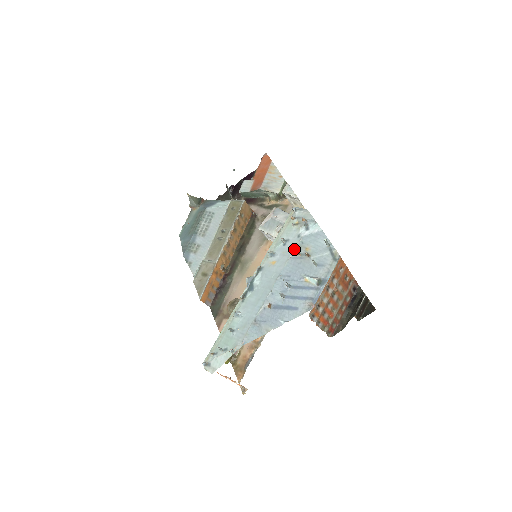
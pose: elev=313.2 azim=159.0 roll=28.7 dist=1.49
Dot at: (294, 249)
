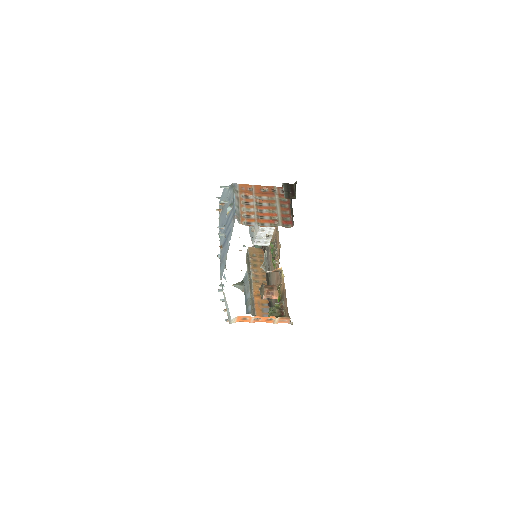
Dot at: (219, 212)
